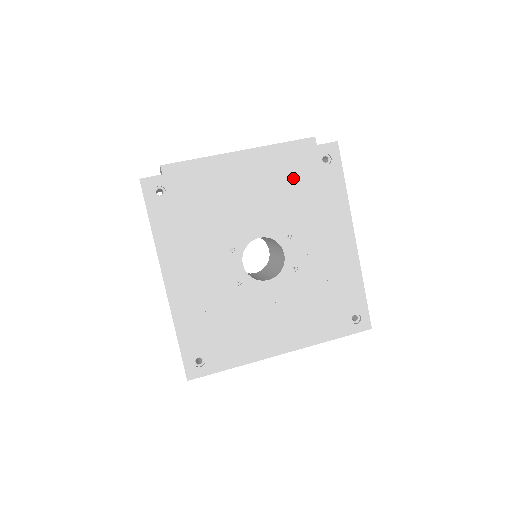
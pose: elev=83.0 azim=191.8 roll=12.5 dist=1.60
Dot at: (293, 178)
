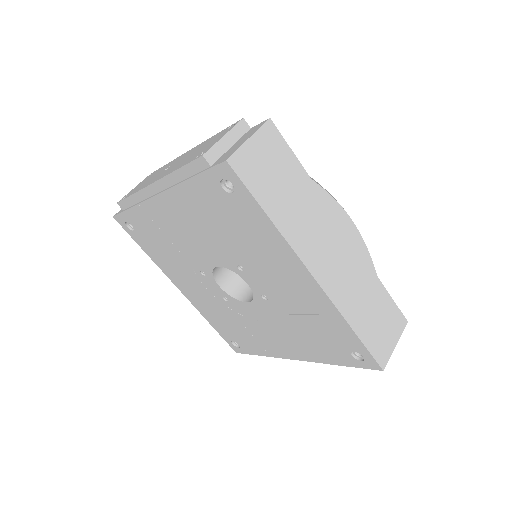
Dot at: (208, 211)
